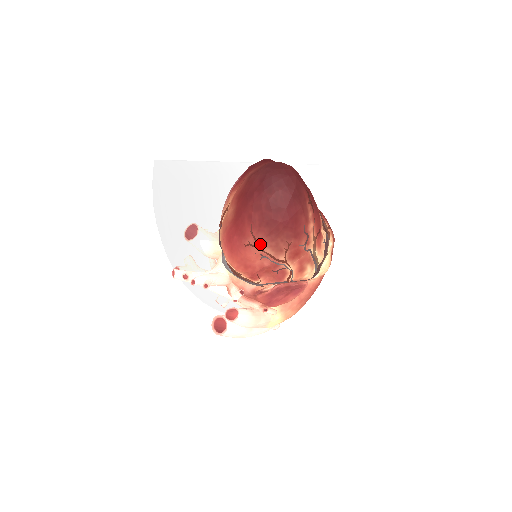
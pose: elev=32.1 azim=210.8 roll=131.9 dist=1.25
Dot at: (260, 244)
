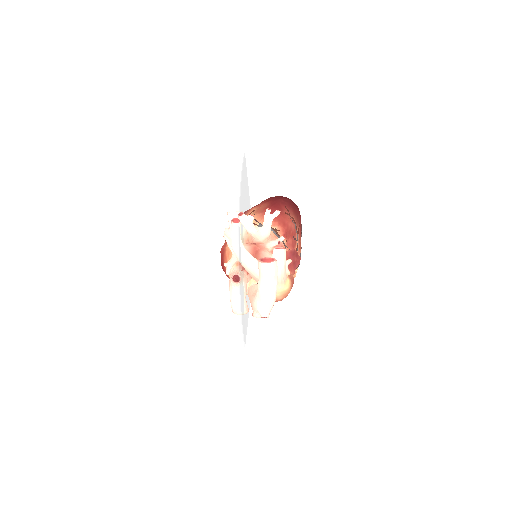
Dot at: (291, 215)
